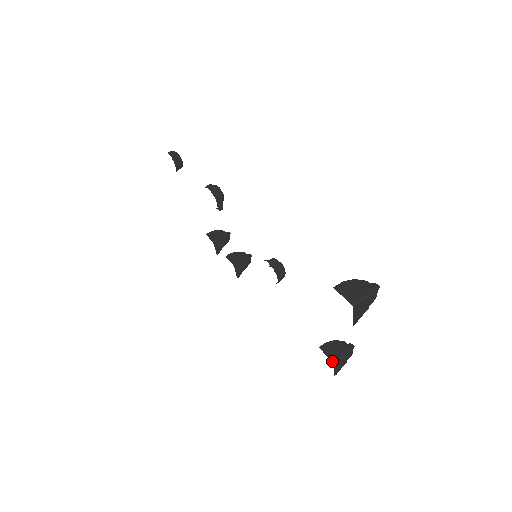
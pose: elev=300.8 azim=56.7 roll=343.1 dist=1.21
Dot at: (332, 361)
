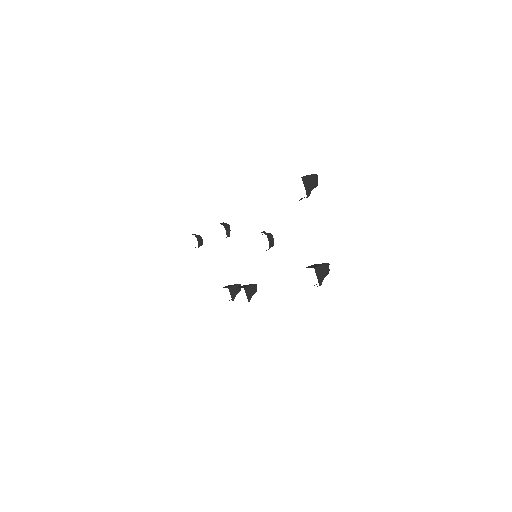
Dot at: occluded
